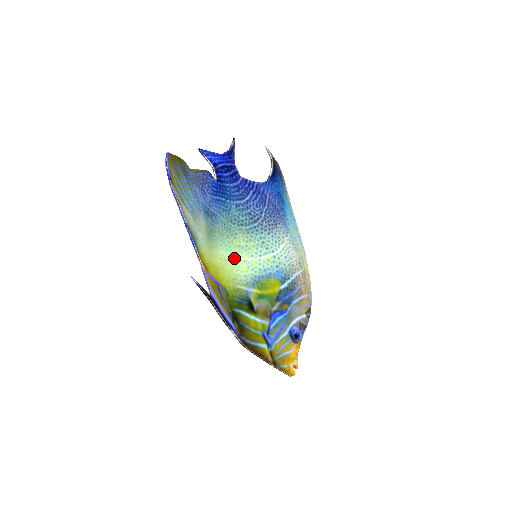
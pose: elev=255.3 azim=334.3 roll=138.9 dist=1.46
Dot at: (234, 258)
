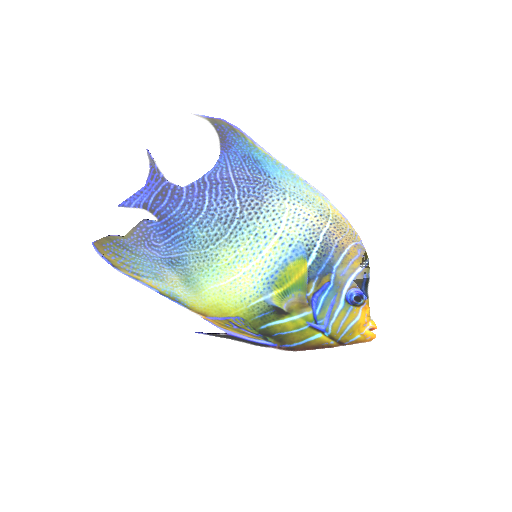
Dot at: (230, 281)
